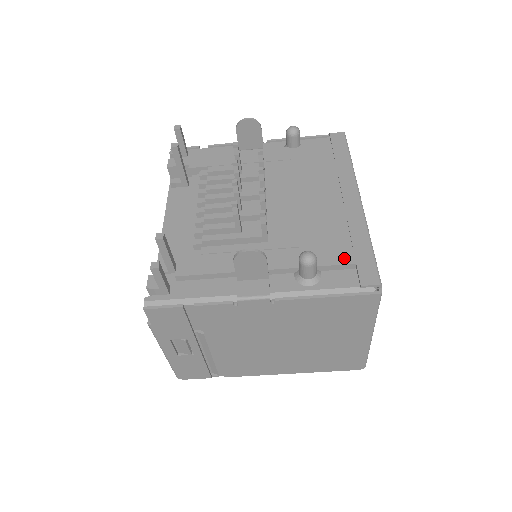
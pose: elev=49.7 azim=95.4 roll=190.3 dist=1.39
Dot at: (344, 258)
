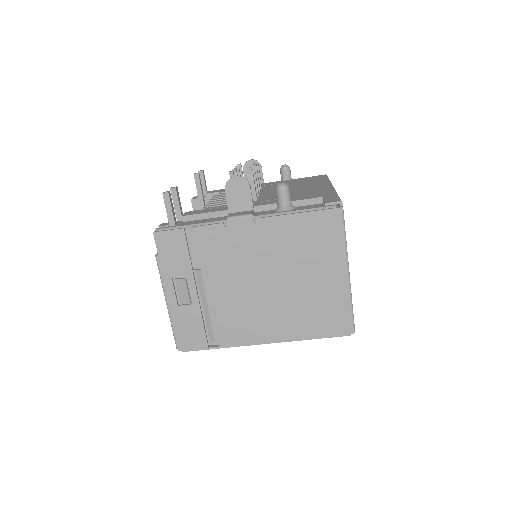
Dot at: (314, 197)
